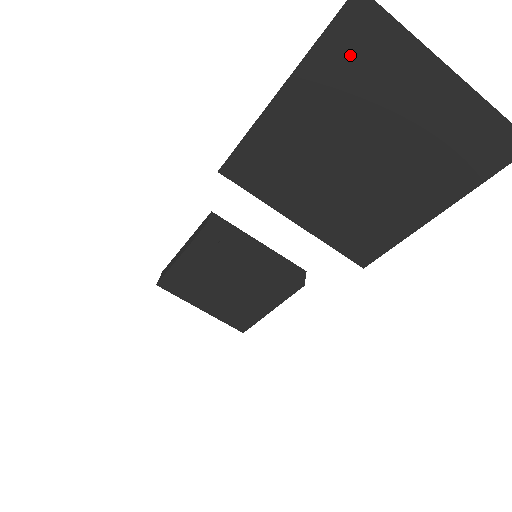
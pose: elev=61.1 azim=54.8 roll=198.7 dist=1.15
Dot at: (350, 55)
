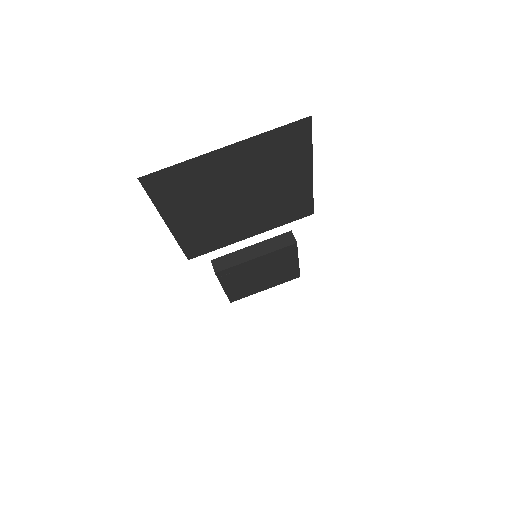
Dot at: (173, 190)
